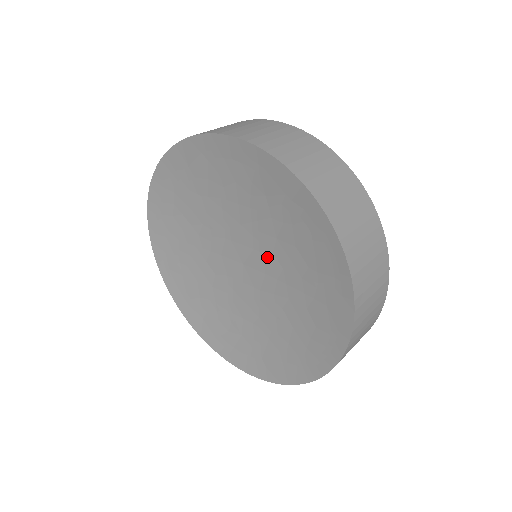
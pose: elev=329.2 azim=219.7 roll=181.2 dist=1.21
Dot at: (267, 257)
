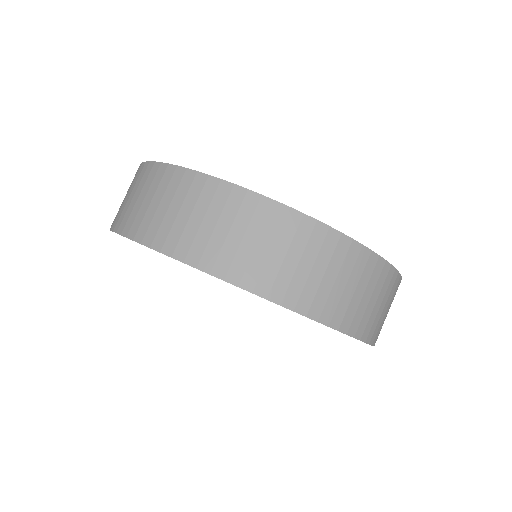
Dot at: occluded
